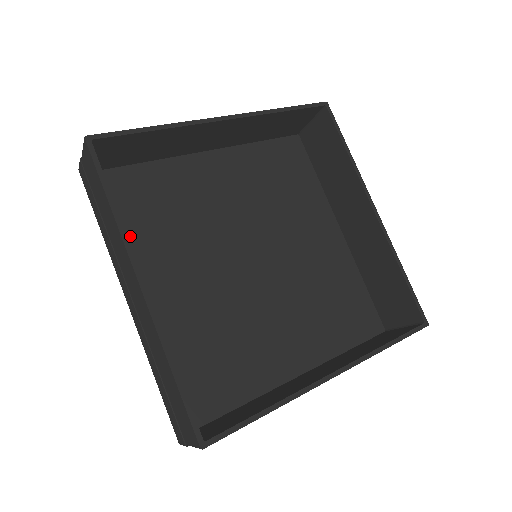
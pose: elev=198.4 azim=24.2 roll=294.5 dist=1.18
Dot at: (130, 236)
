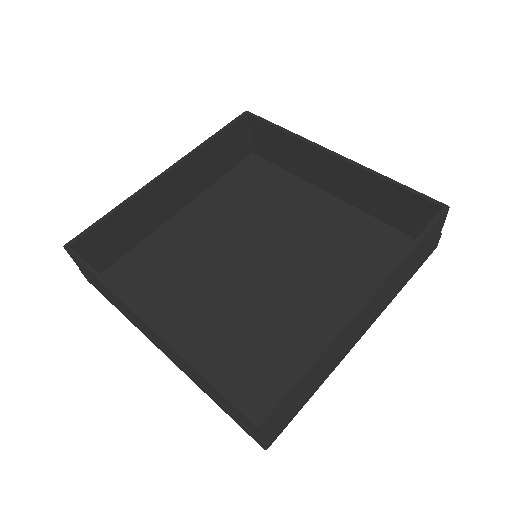
Dot at: (145, 303)
